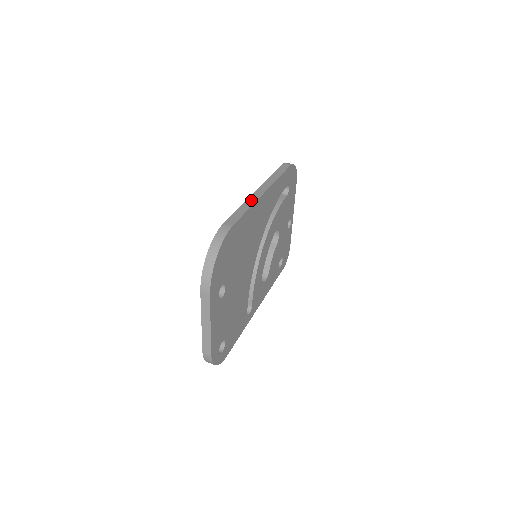
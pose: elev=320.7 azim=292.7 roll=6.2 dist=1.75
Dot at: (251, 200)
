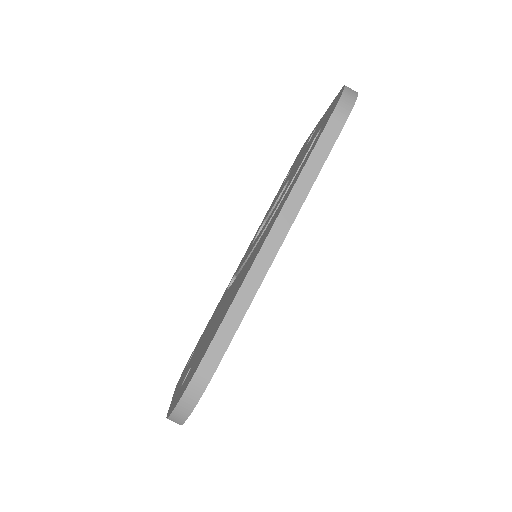
Dot at: (253, 279)
